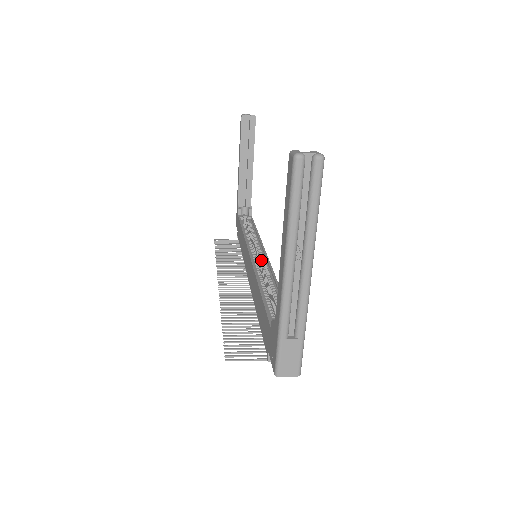
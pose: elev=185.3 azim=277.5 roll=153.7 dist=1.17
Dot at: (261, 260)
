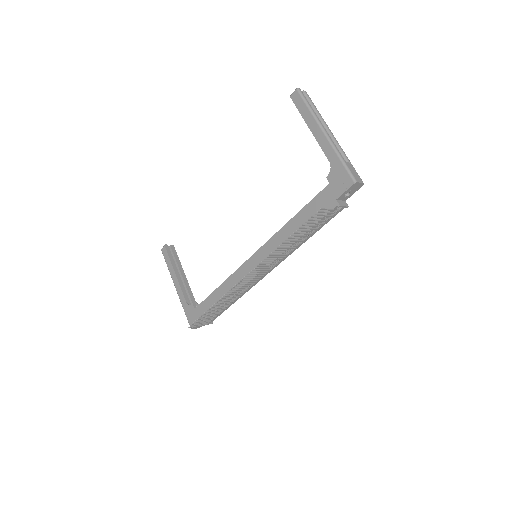
Dot at: occluded
